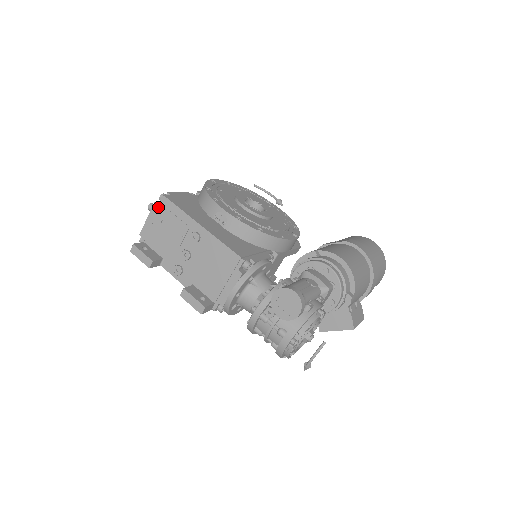
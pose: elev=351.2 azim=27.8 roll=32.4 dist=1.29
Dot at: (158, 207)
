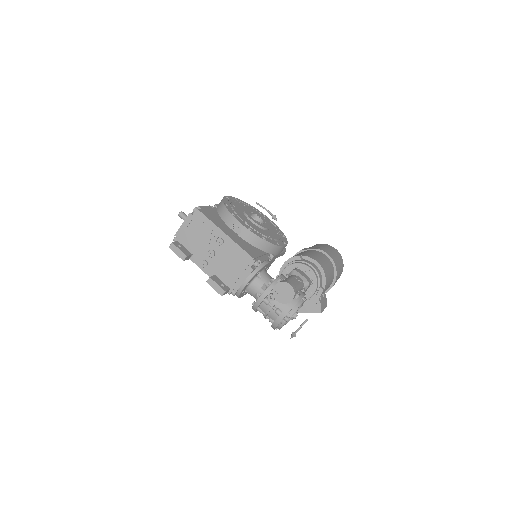
Dot at: (192, 217)
